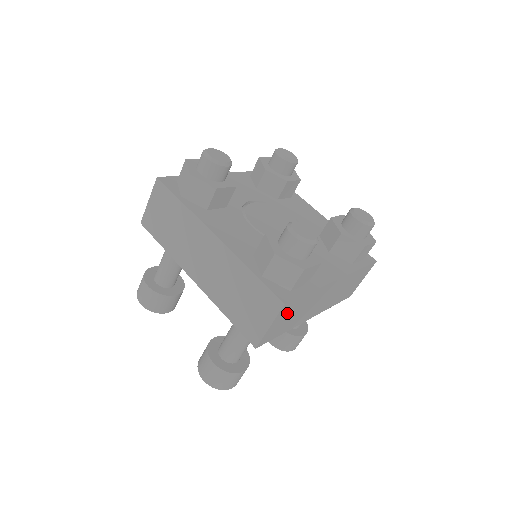
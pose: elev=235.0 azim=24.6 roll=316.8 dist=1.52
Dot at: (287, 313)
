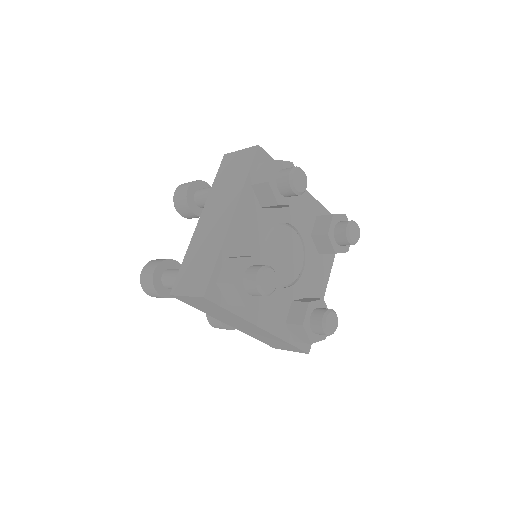
Dot at: occluded
